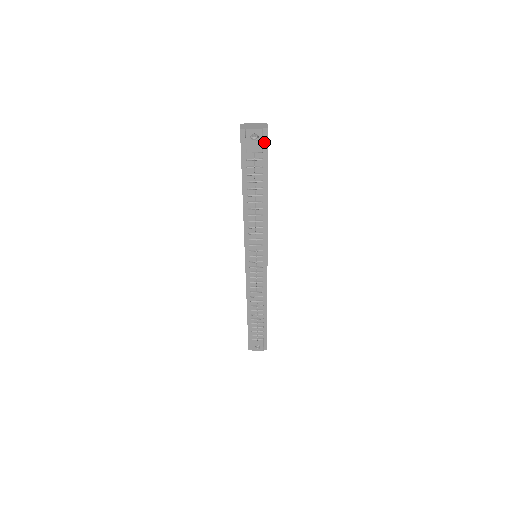
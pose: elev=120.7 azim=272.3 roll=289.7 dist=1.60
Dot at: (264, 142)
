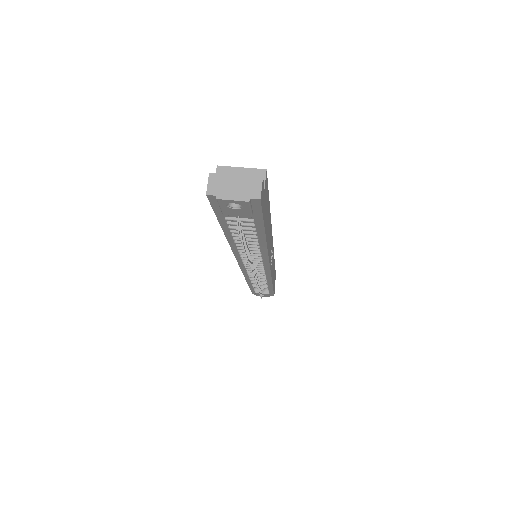
Dot at: (255, 208)
